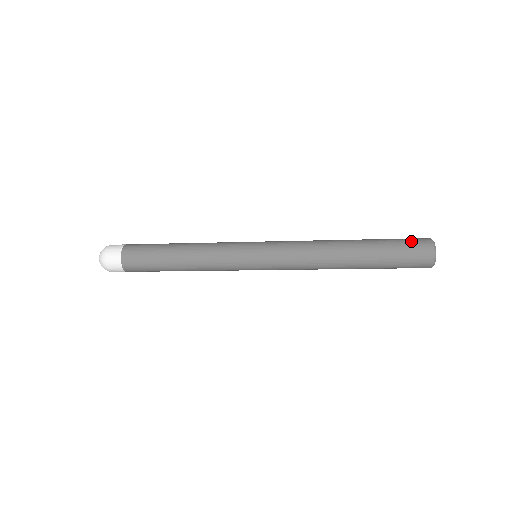
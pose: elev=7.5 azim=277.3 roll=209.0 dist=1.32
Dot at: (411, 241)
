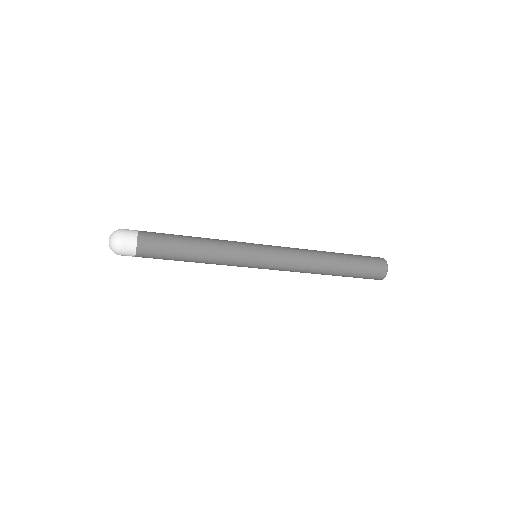
Dot at: (374, 262)
